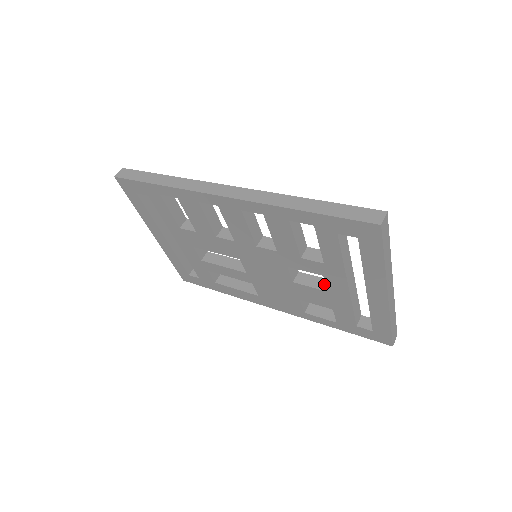
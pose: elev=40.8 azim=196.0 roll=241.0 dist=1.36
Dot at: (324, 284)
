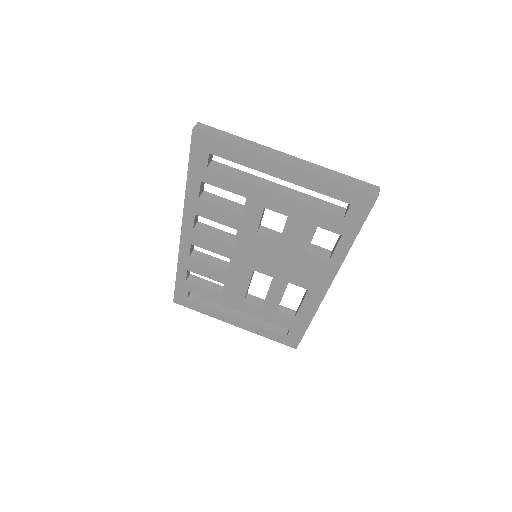
Dot at: occluded
